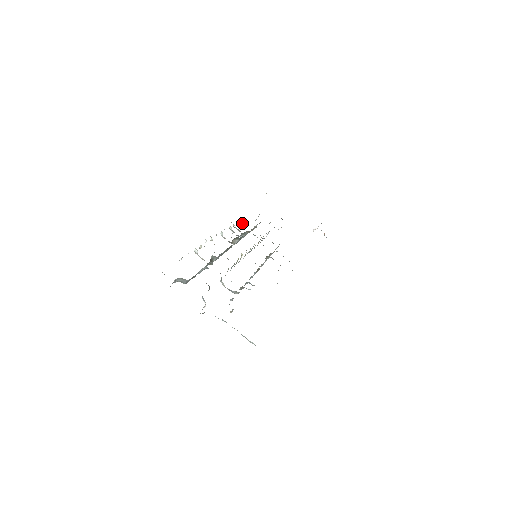
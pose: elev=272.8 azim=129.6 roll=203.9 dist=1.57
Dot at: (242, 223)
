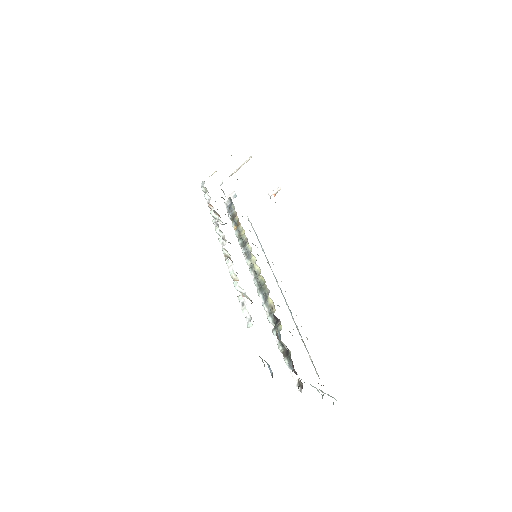
Dot at: occluded
